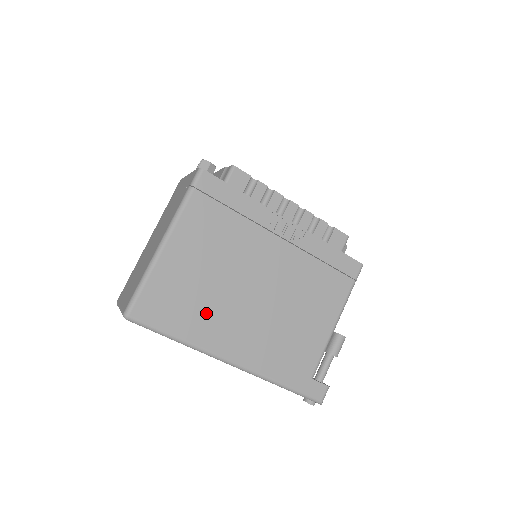
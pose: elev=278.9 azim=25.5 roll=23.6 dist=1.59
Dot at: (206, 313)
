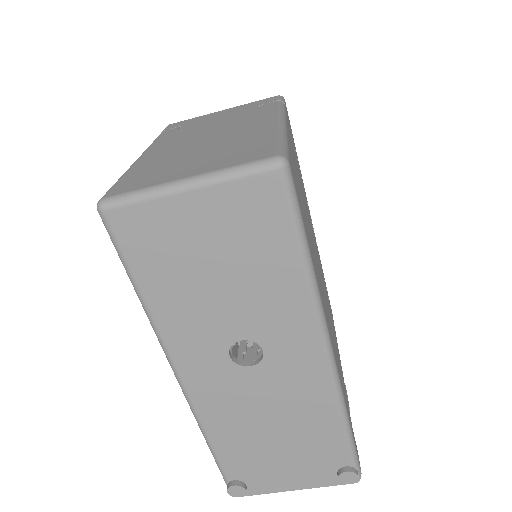
Dot at: occluded
